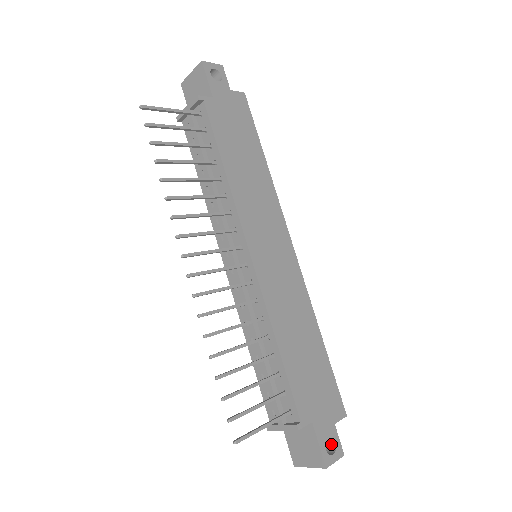
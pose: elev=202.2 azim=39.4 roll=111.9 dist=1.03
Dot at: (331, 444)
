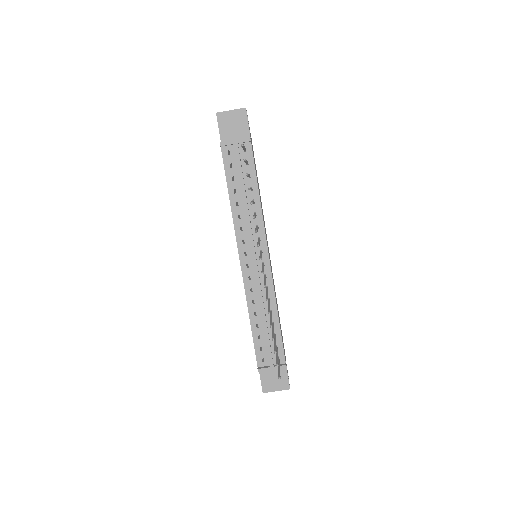
Dot at: occluded
